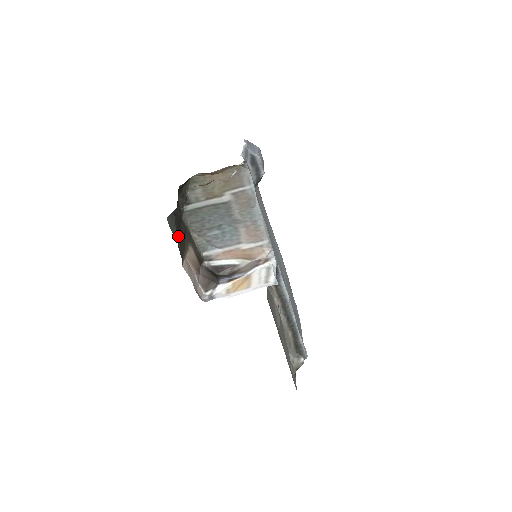
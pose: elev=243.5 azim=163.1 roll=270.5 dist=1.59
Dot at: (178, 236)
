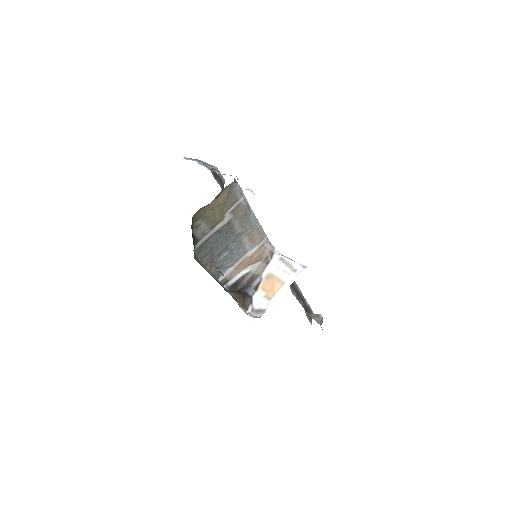
Dot at: occluded
